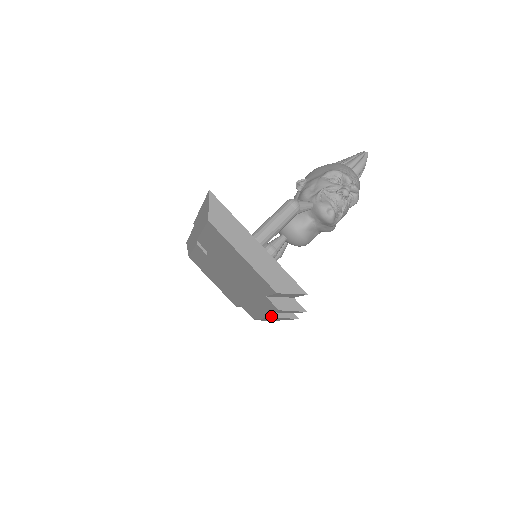
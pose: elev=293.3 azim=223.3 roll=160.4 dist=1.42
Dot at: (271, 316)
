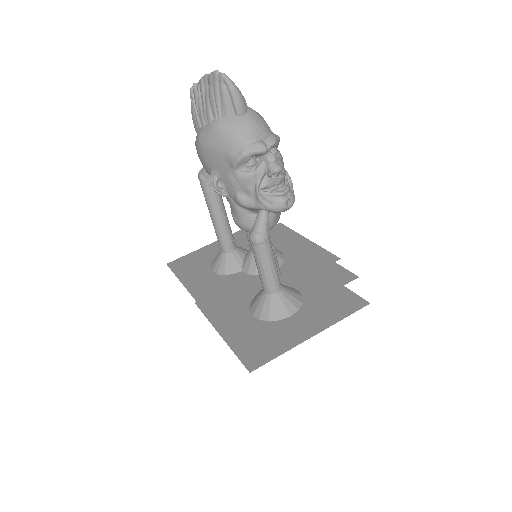
Dot at: occluded
